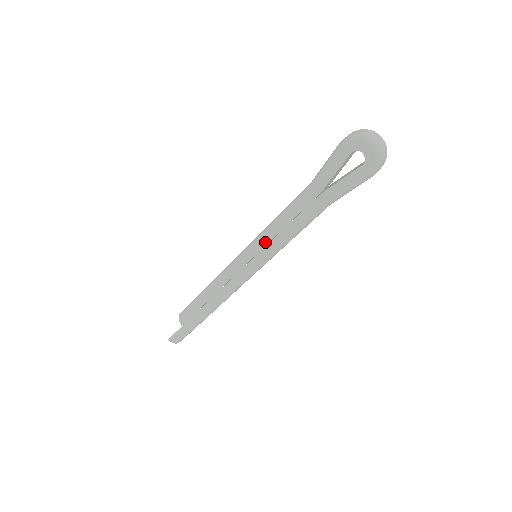
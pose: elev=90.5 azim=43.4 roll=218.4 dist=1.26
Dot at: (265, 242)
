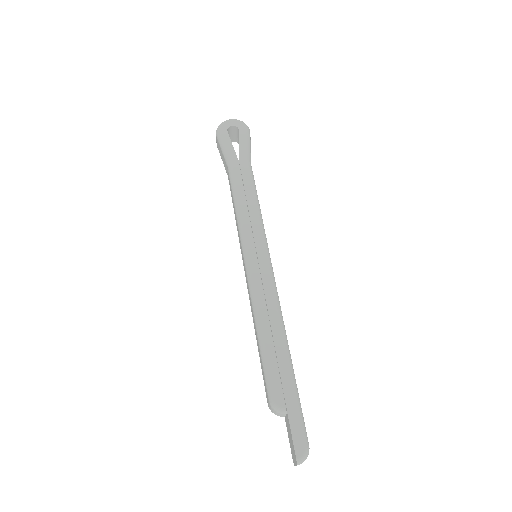
Dot at: (248, 224)
